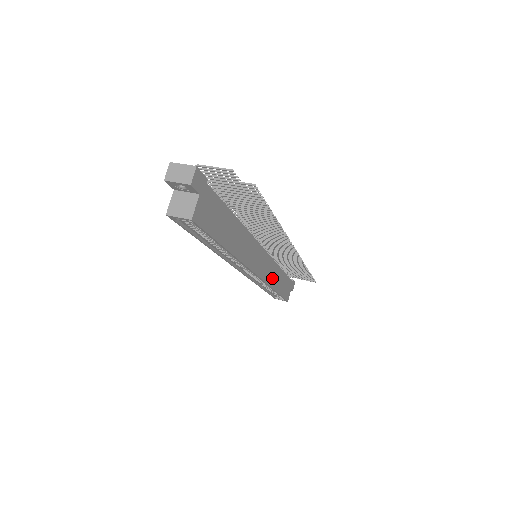
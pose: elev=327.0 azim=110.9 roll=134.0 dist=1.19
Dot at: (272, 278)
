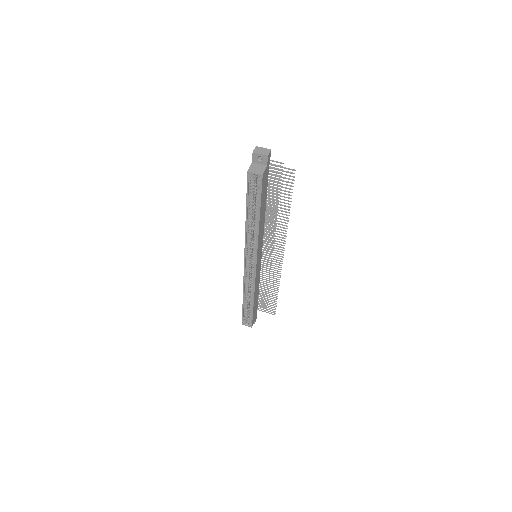
Dot at: (256, 286)
